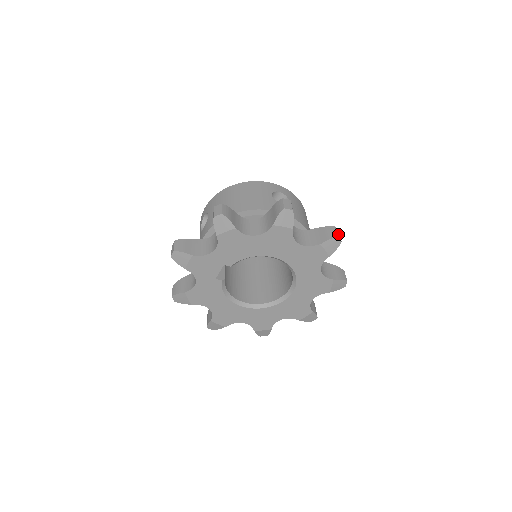
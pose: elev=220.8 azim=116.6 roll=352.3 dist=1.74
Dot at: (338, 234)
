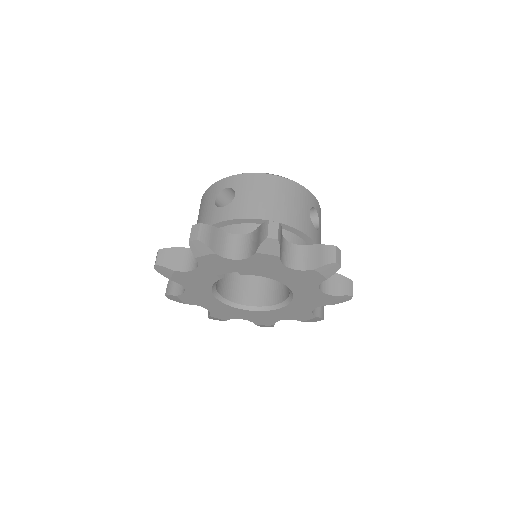
Dot at: (352, 290)
